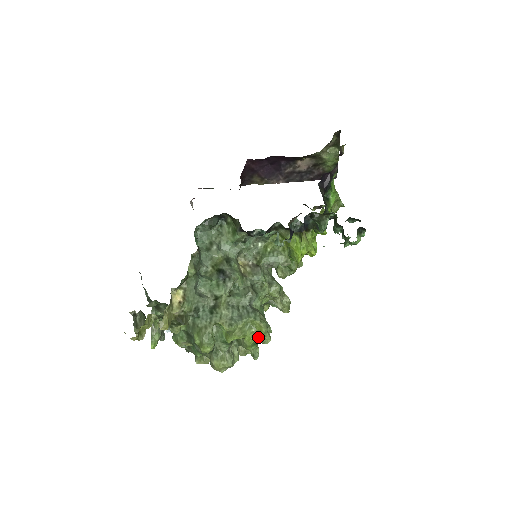
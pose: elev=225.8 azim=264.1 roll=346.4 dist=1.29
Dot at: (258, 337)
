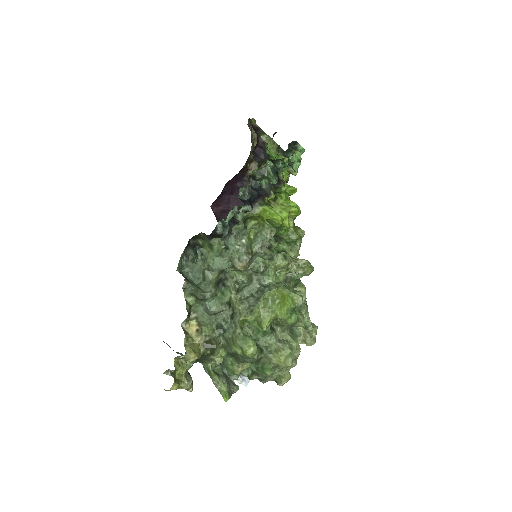
Dot at: (286, 303)
